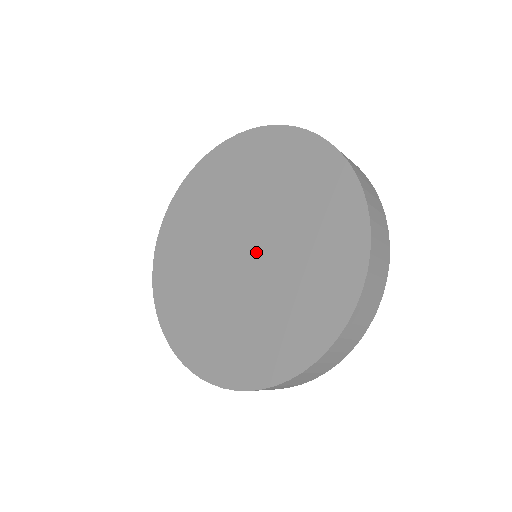
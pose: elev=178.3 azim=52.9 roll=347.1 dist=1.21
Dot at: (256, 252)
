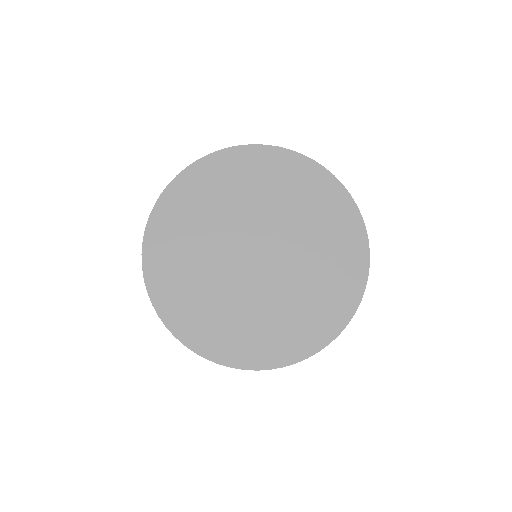
Dot at: (271, 254)
